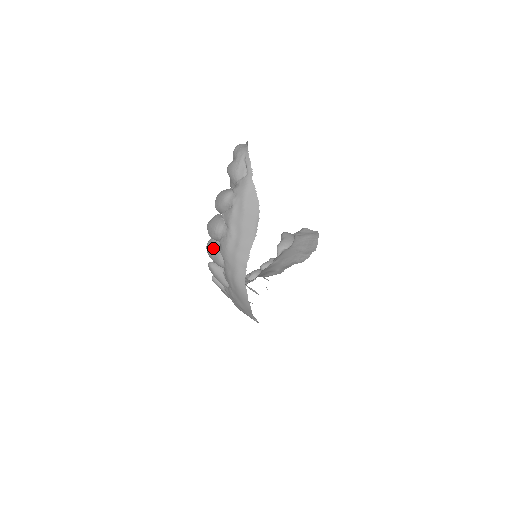
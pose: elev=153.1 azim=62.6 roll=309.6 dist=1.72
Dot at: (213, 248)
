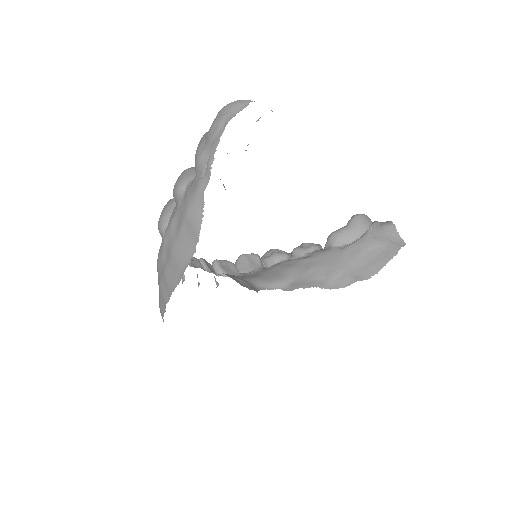
Dot at: occluded
